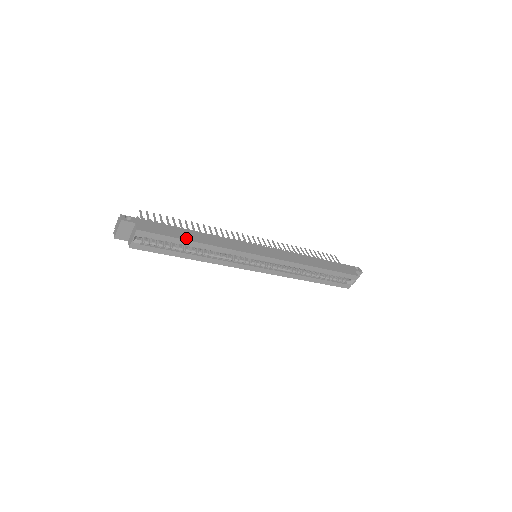
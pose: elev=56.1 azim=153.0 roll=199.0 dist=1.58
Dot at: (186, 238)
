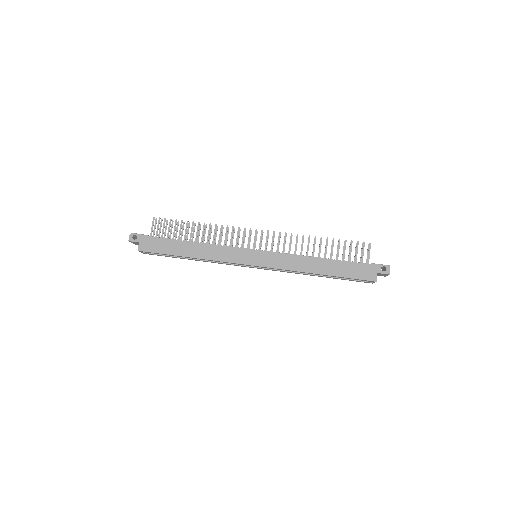
Dot at: (178, 253)
